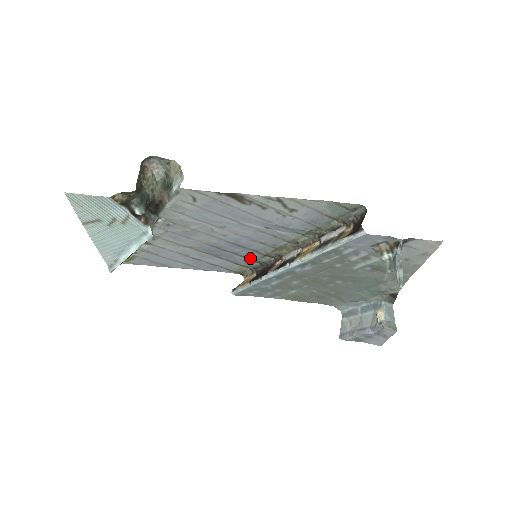
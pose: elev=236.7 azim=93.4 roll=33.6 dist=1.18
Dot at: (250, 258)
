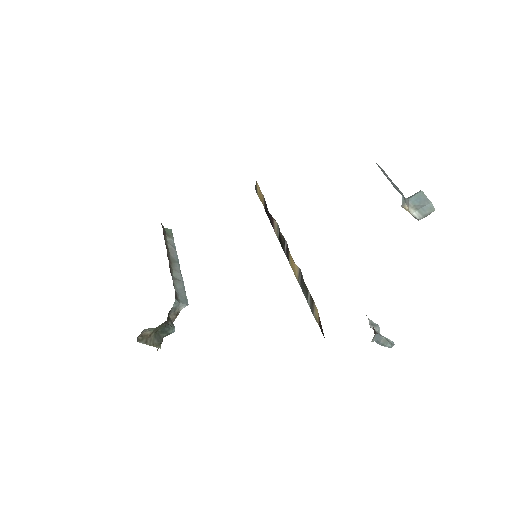
Dot at: occluded
